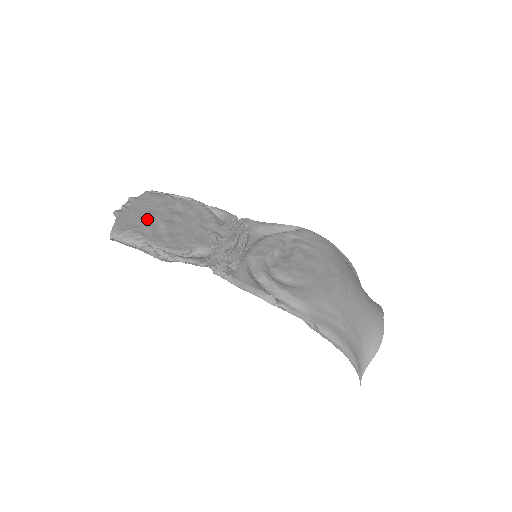
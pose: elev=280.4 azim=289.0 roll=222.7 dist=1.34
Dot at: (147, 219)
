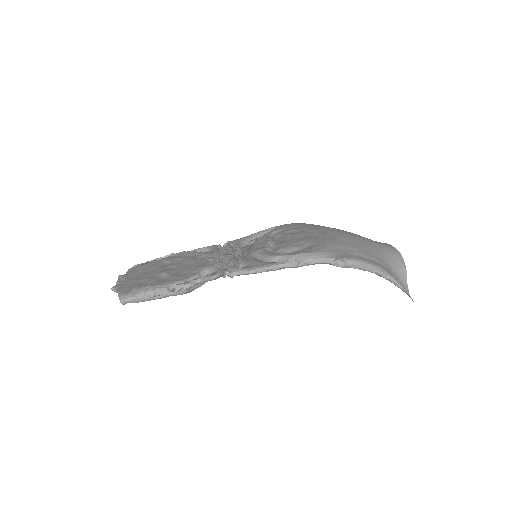
Dot at: (145, 277)
